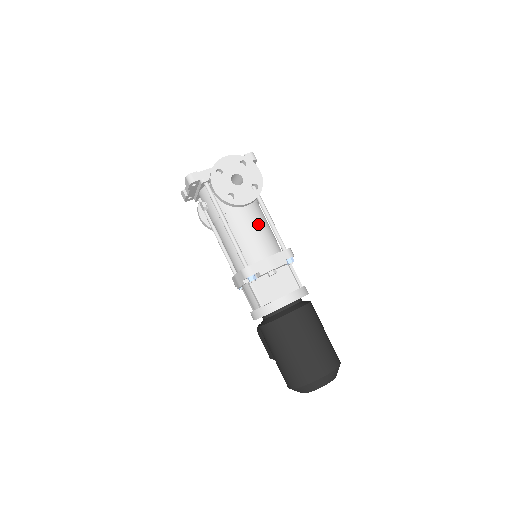
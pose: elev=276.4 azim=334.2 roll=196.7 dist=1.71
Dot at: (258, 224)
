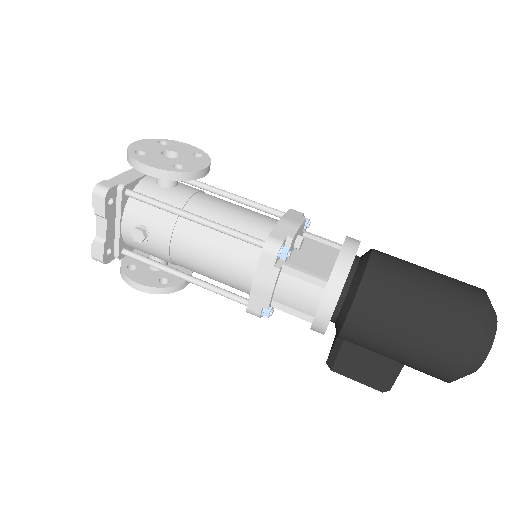
Dot at: (232, 204)
